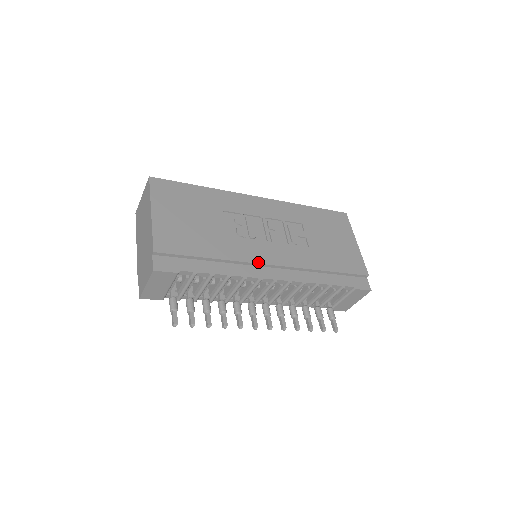
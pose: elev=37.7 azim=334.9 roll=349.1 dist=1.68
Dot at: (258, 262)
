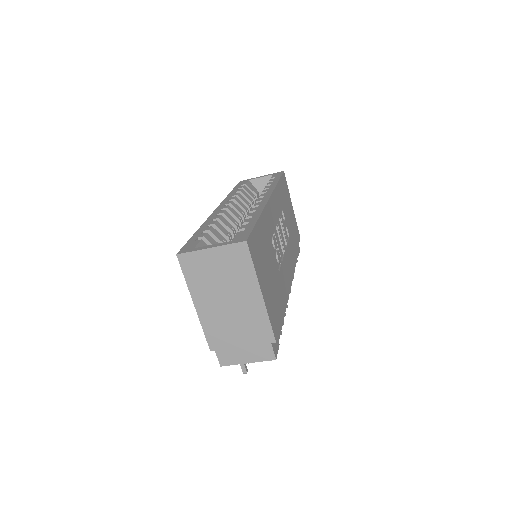
Dot at: (289, 284)
